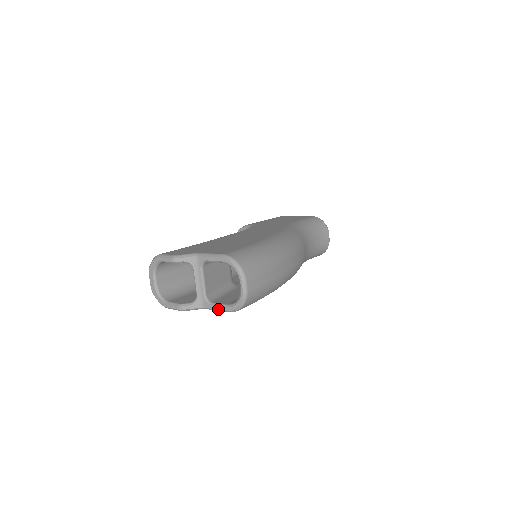
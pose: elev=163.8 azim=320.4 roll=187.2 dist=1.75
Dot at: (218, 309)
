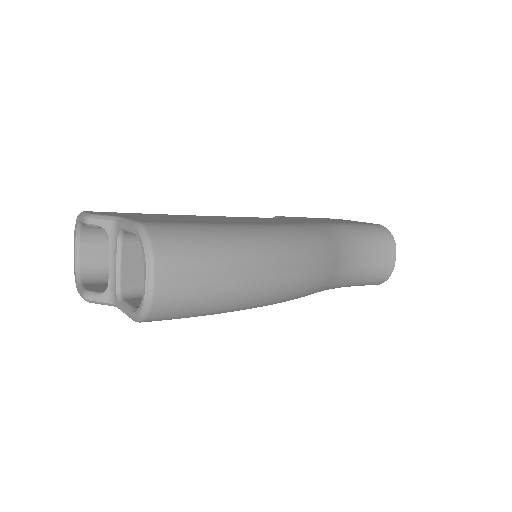
Dot at: (124, 311)
